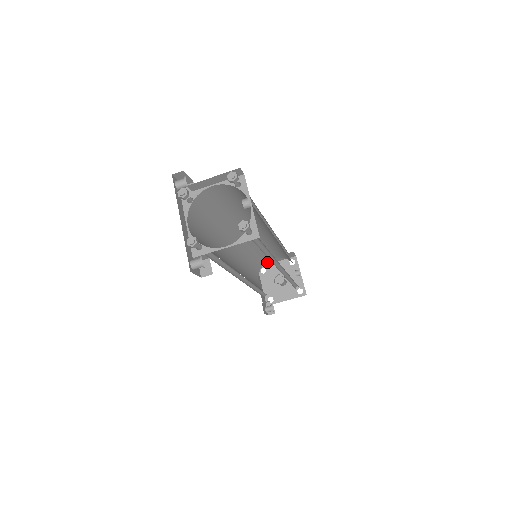
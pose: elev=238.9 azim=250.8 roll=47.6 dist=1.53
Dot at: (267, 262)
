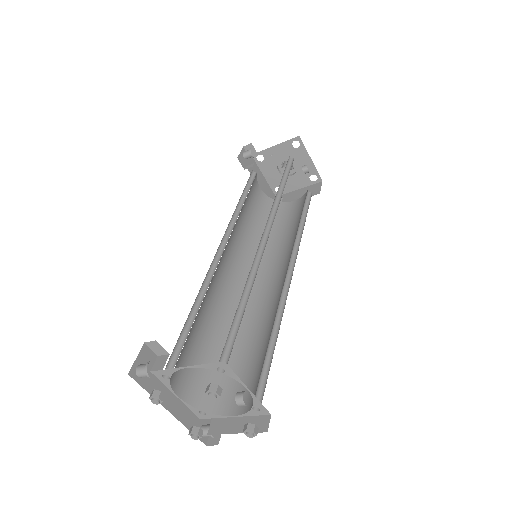
Dot at: occluded
